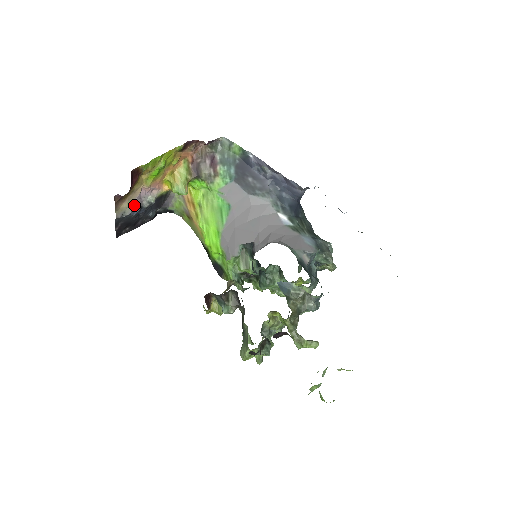
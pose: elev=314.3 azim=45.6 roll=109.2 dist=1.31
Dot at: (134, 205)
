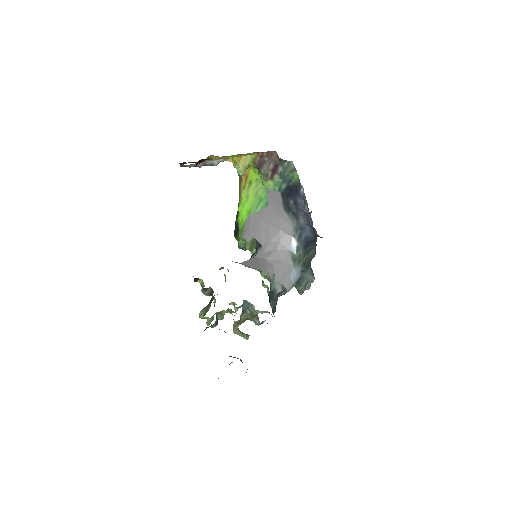
Dot at: occluded
